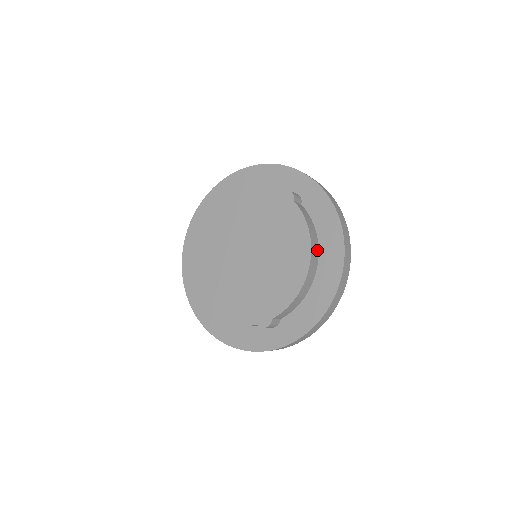
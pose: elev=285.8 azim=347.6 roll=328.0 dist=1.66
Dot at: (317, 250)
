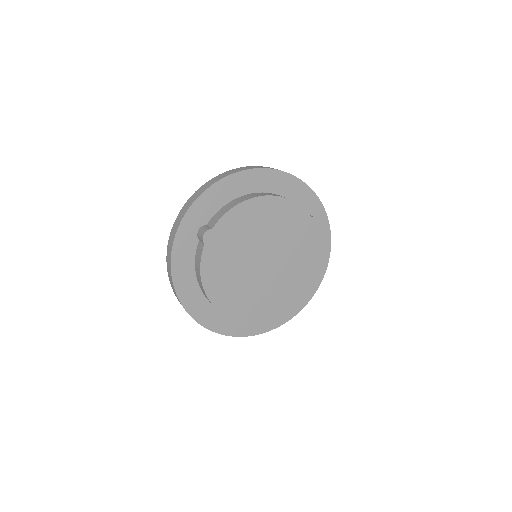
Dot at: occluded
